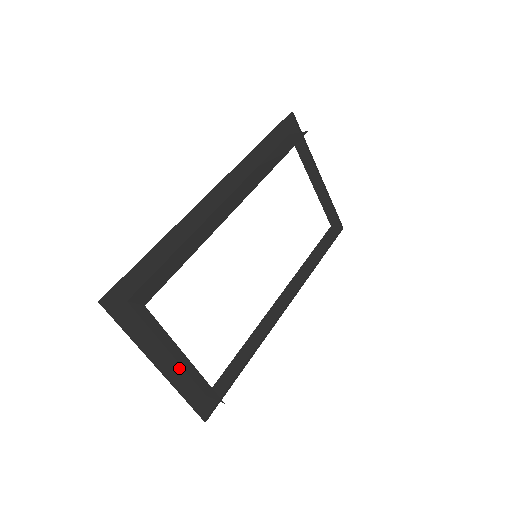
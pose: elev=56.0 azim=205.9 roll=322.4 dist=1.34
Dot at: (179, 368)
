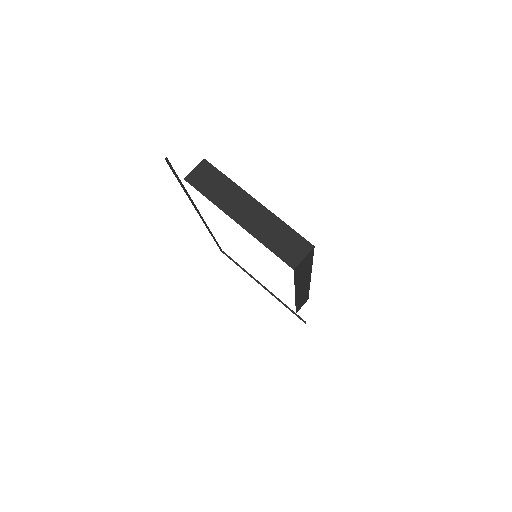
Dot at: (252, 235)
